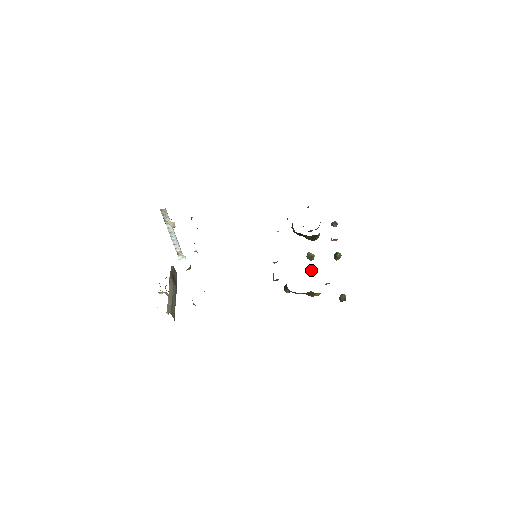
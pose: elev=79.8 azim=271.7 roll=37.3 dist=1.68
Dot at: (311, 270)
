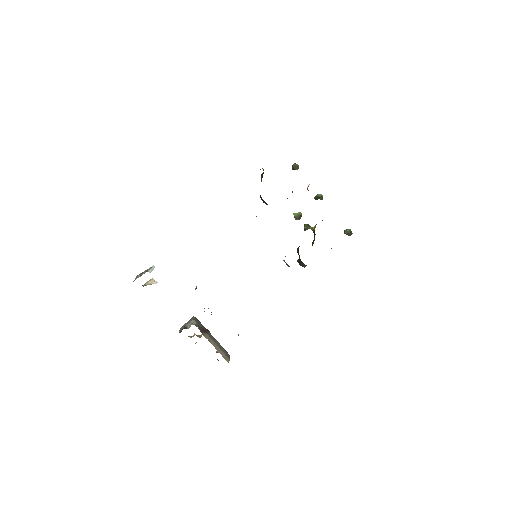
Dot at: occluded
